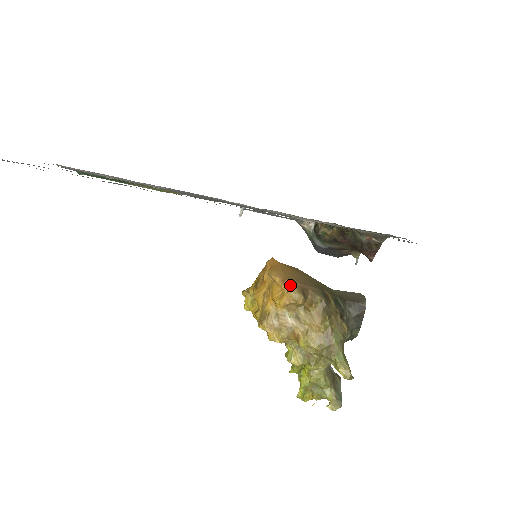
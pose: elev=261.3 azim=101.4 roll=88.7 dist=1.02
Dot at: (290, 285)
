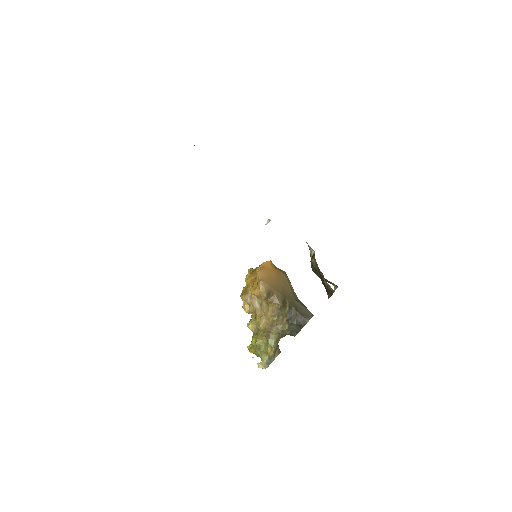
Dot at: (262, 285)
